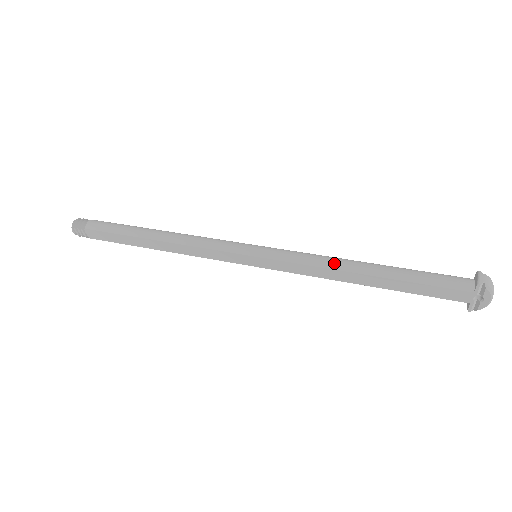
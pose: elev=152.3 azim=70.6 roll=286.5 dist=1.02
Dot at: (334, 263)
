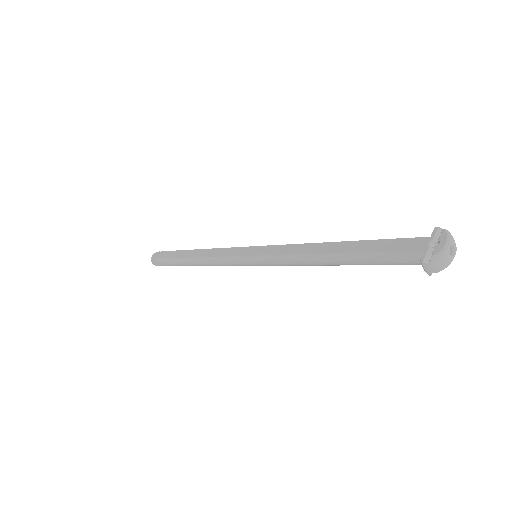
Dot at: occluded
